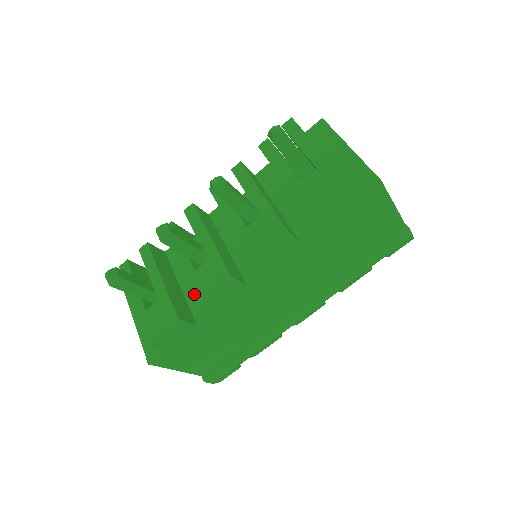
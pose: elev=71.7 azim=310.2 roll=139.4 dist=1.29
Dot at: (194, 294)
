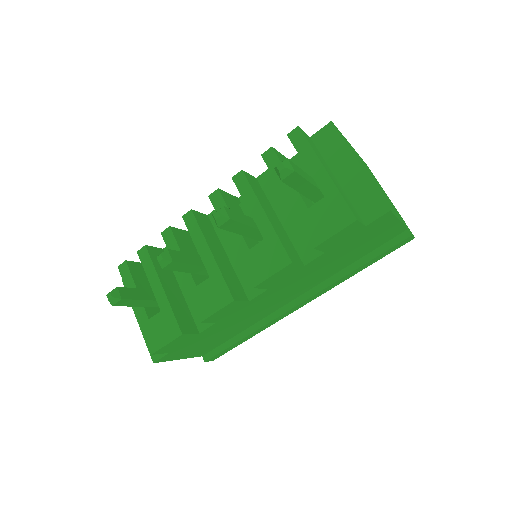
Dot at: (197, 312)
